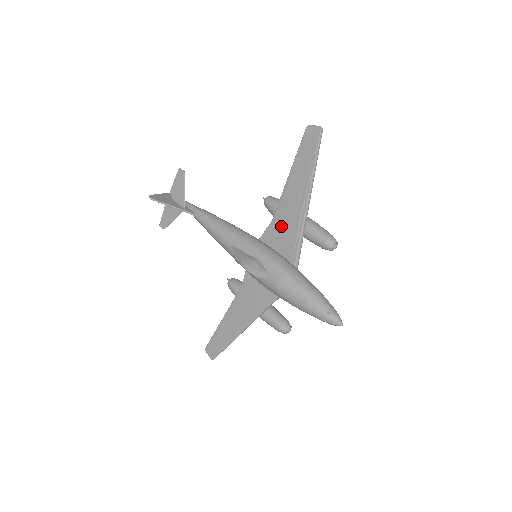
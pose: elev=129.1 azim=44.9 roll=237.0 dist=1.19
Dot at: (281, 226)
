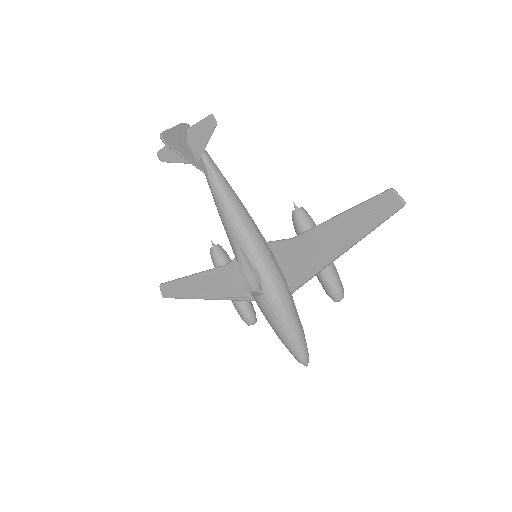
Dot at: (299, 252)
